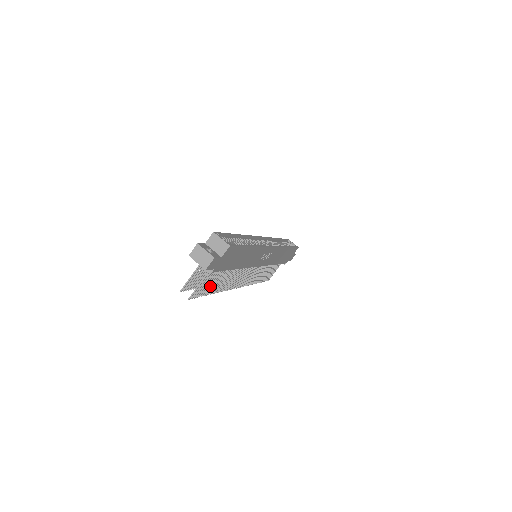
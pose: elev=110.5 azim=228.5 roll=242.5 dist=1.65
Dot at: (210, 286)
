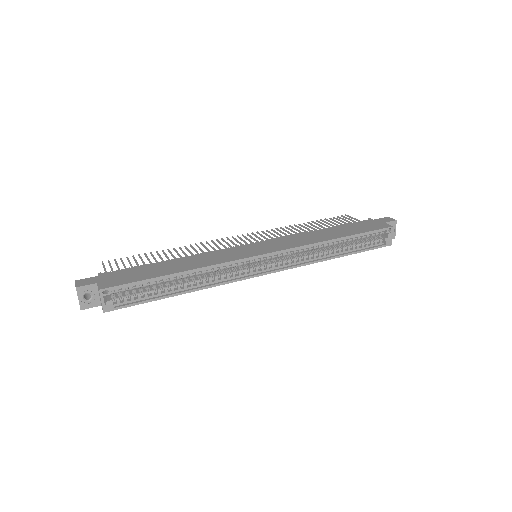
Dot at: occluded
